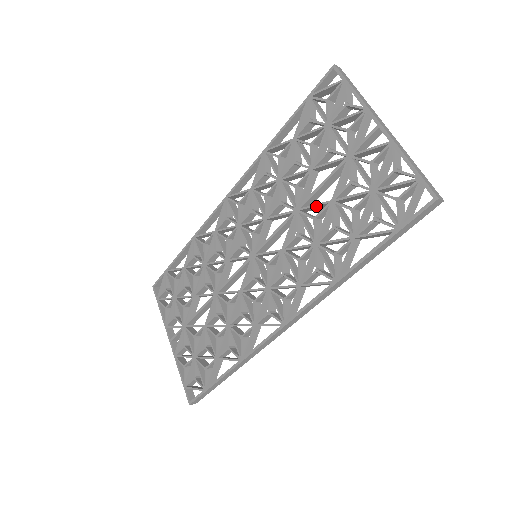
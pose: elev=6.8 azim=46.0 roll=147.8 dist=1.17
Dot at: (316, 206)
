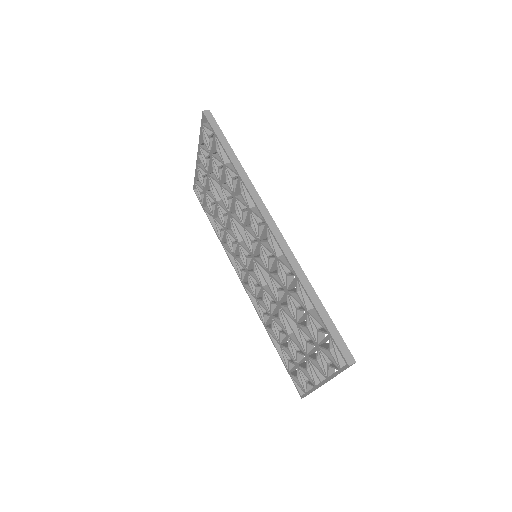
Dot at: (284, 321)
